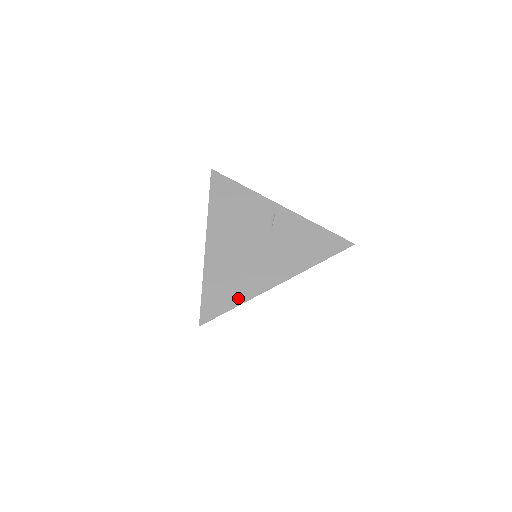
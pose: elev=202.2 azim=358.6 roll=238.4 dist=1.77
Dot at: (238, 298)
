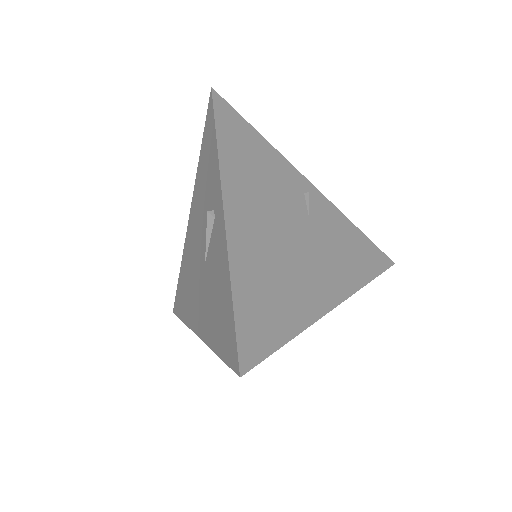
Dot at: (291, 323)
